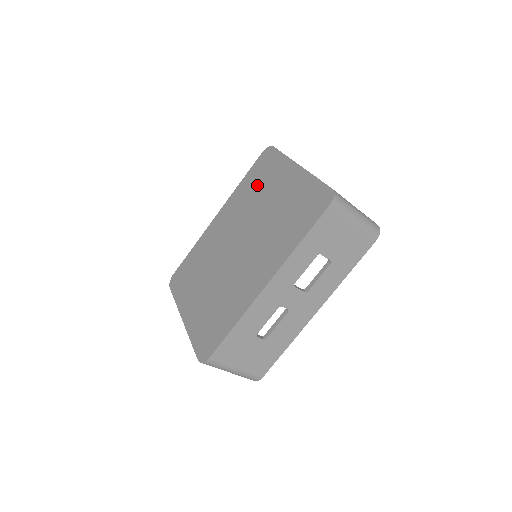
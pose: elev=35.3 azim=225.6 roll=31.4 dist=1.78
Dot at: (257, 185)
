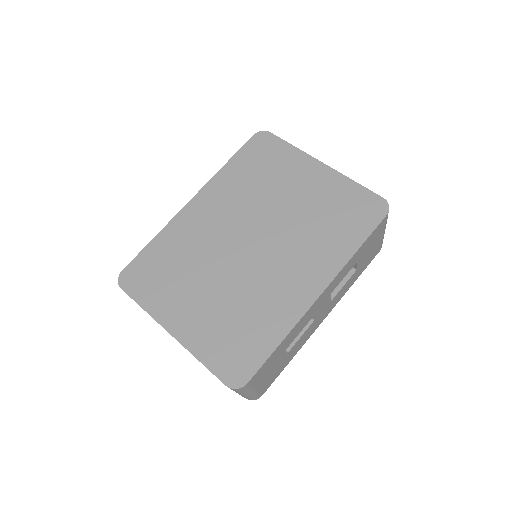
Dot at: (259, 174)
